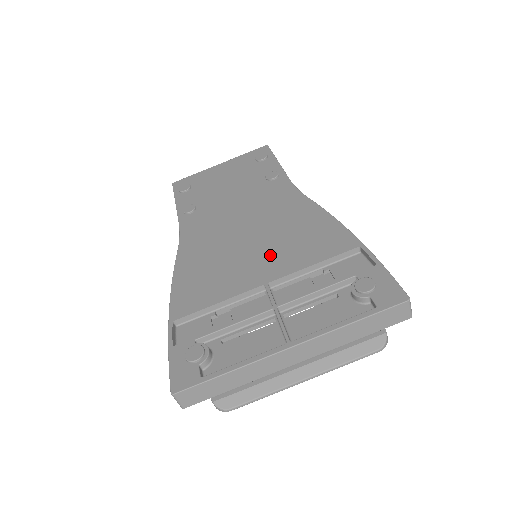
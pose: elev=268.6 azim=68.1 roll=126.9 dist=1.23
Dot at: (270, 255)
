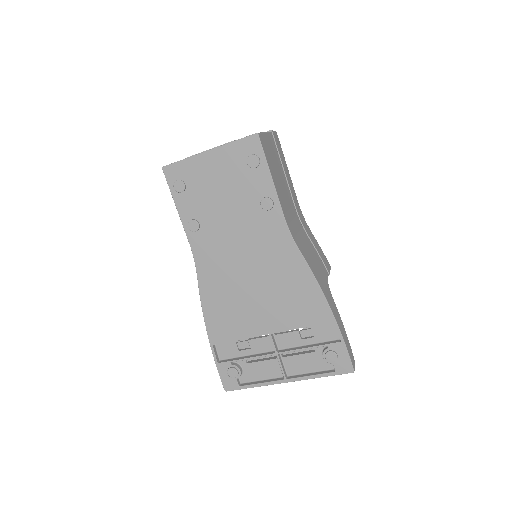
Dot at: (271, 309)
